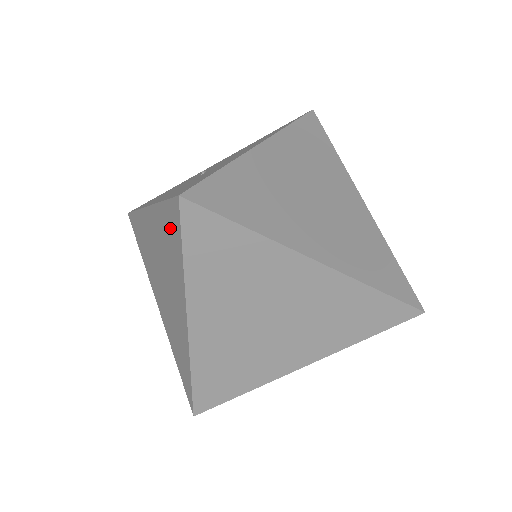
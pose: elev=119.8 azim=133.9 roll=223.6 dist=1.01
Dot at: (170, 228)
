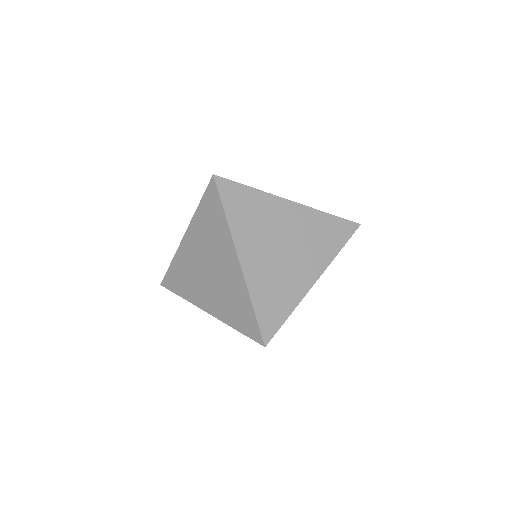
Dot at: occluded
